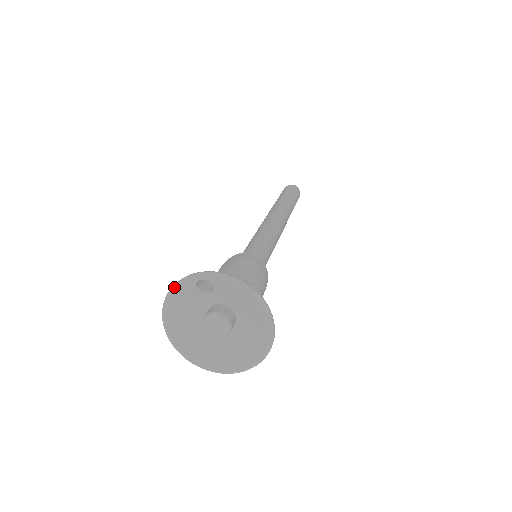
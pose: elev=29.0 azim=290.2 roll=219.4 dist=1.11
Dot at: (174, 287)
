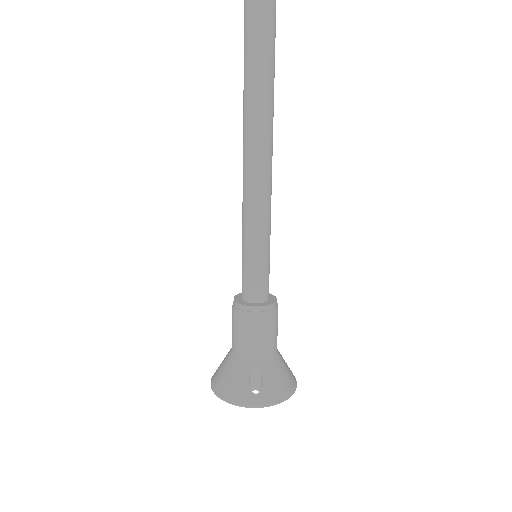
Dot at: occluded
